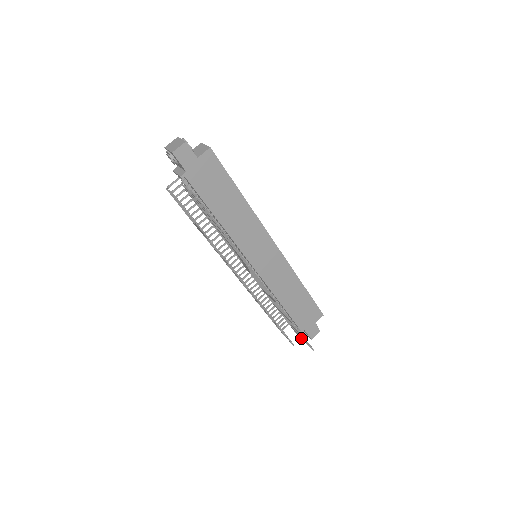
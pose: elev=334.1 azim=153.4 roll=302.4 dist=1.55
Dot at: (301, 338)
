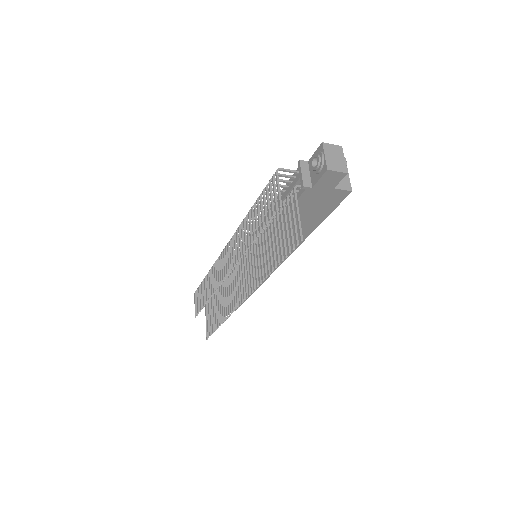
Dot at: (206, 317)
